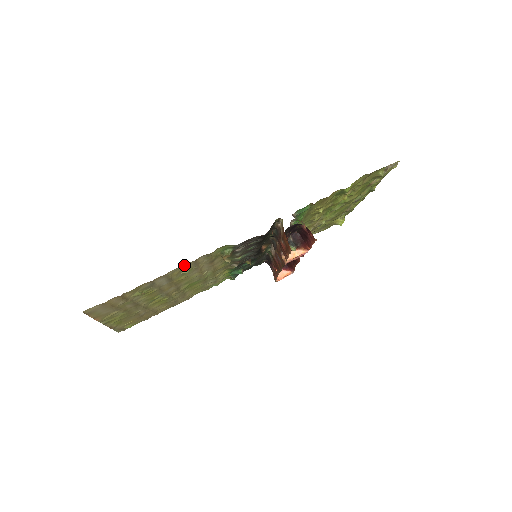
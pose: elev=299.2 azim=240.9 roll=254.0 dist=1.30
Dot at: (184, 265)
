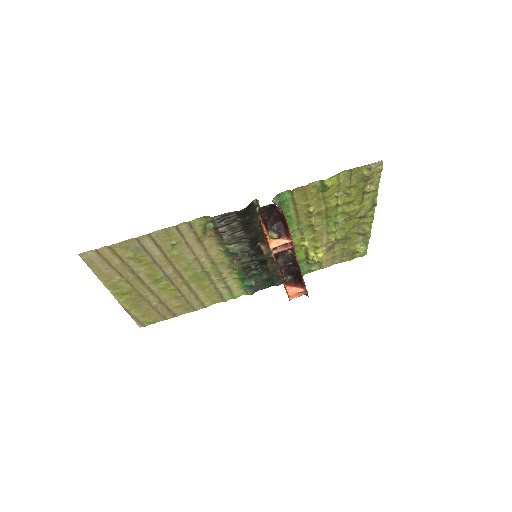
Dot at: (166, 229)
